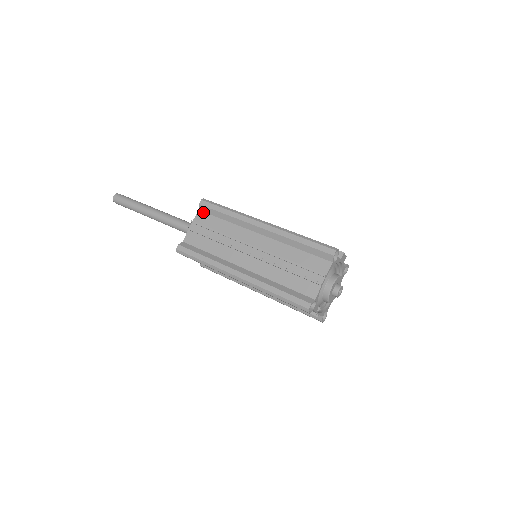
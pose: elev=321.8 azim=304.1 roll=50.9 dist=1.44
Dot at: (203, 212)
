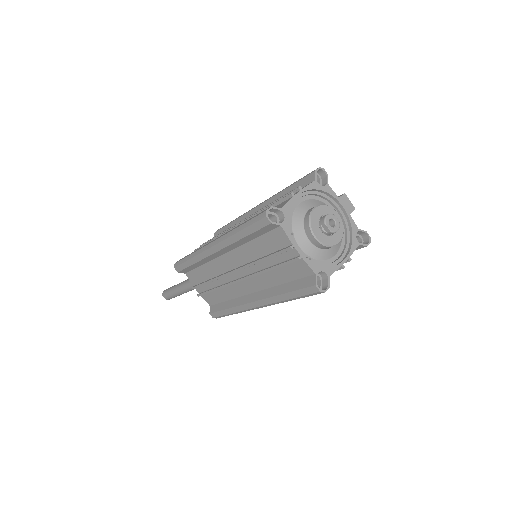
Dot at: occluded
